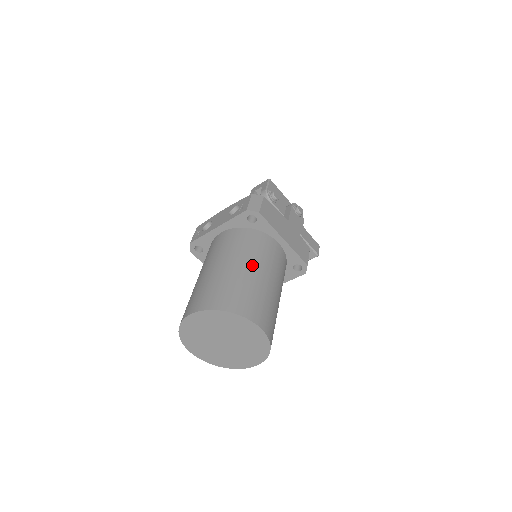
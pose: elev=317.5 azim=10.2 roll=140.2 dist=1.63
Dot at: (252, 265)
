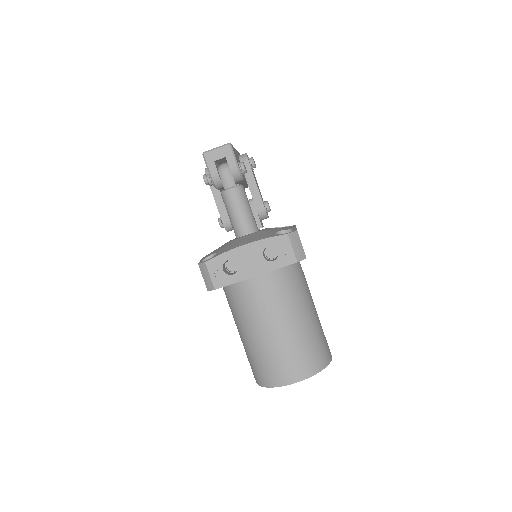
Dot at: (309, 308)
